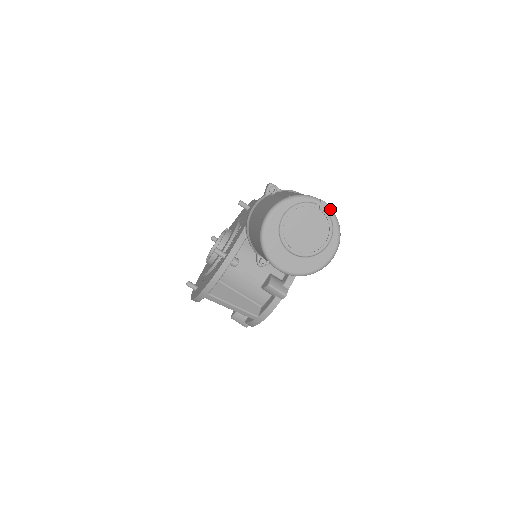
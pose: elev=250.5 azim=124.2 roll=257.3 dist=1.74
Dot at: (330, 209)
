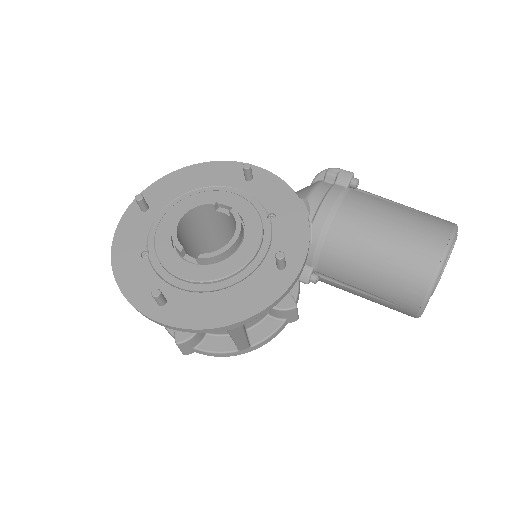
Dot at: occluded
